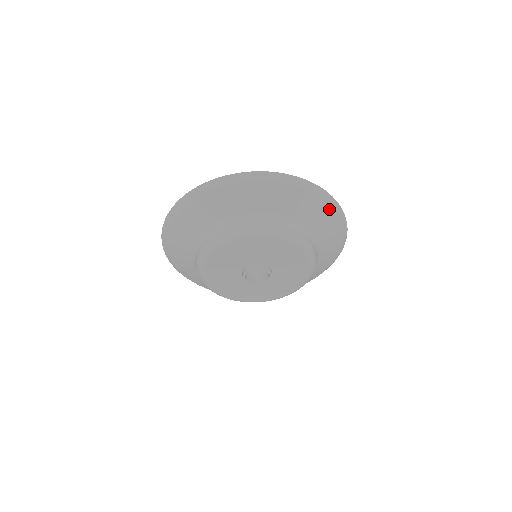
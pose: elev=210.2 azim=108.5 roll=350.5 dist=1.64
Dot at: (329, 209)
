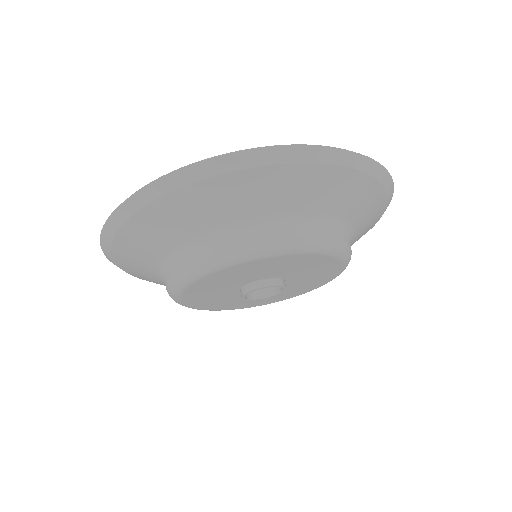
Dot at: (377, 187)
